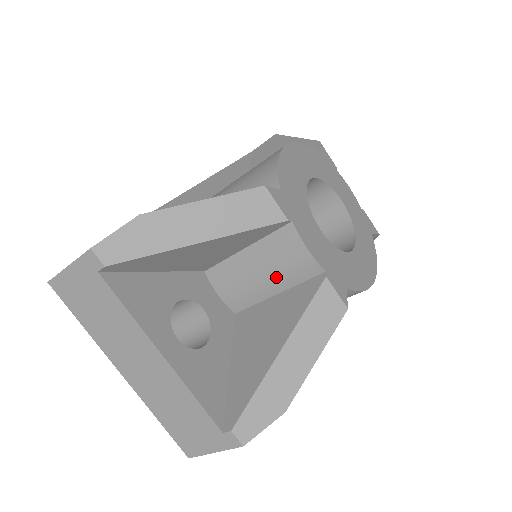
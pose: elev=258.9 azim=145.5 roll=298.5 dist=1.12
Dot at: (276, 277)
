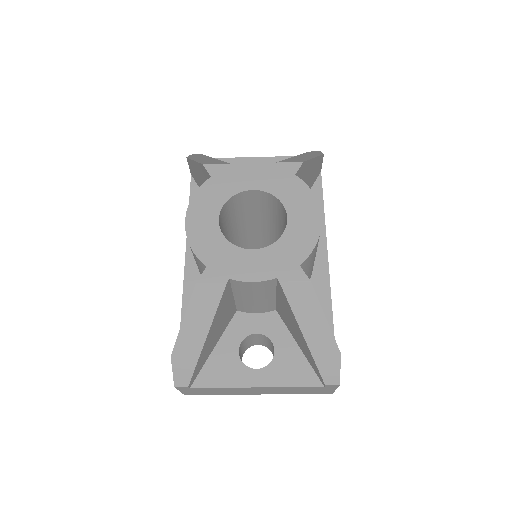
Dot at: (263, 295)
